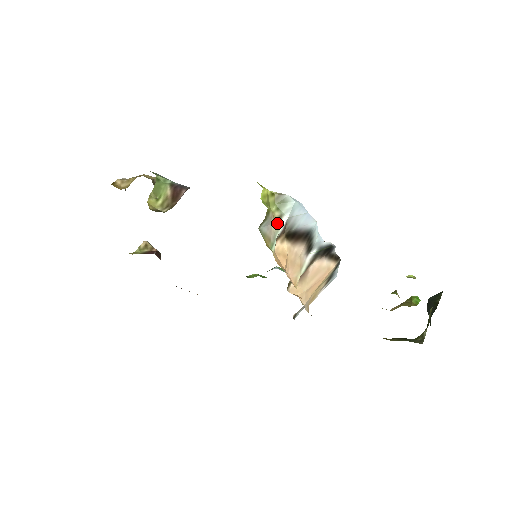
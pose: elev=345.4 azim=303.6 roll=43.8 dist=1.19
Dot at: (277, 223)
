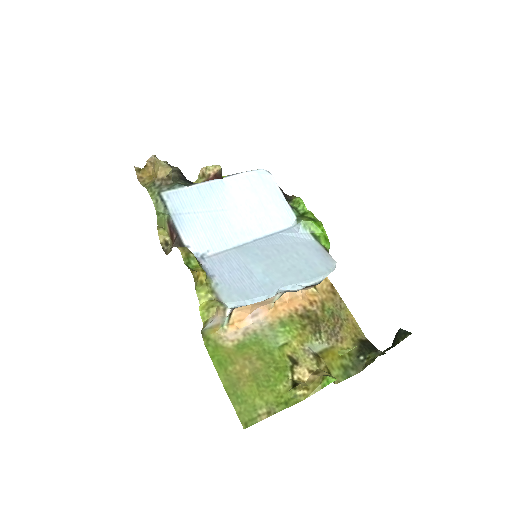
Dot at: (222, 314)
